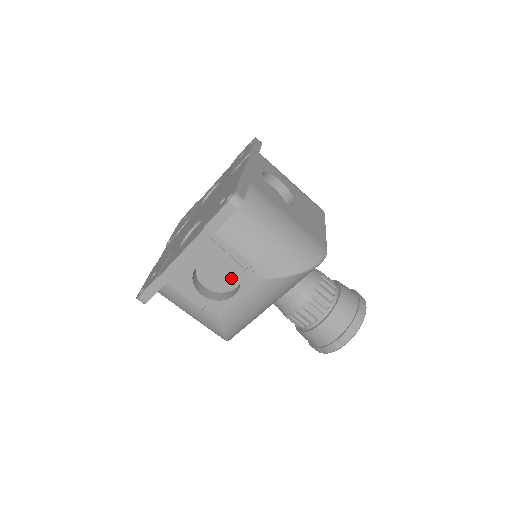
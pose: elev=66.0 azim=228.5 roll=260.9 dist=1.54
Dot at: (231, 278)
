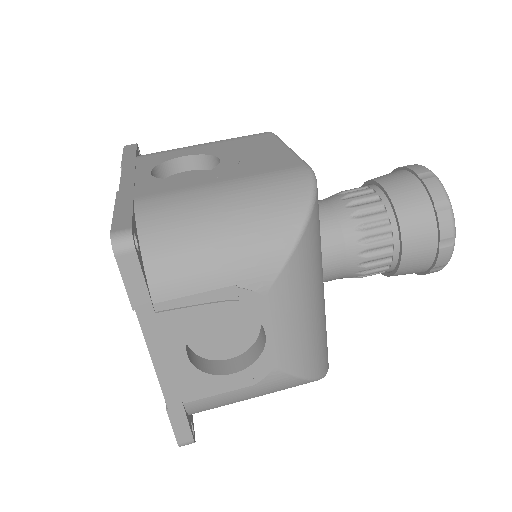
Dot at: (242, 320)
